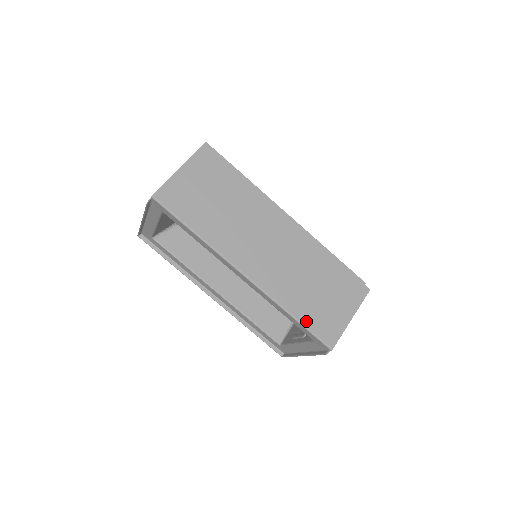
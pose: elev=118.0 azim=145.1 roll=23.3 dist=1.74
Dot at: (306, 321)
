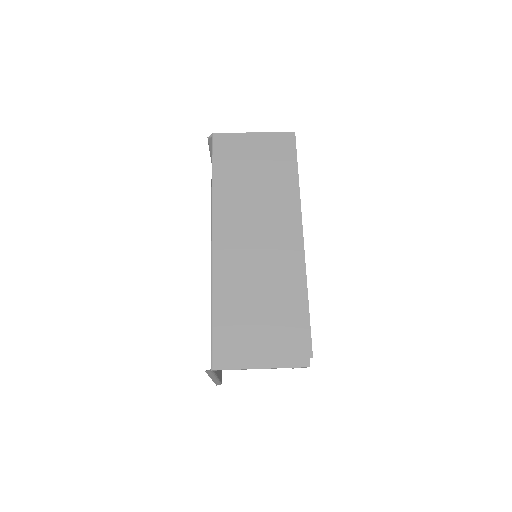
Dot at: (218, 323)
